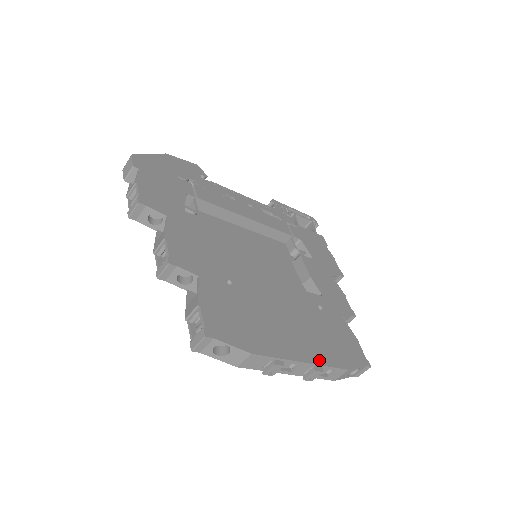
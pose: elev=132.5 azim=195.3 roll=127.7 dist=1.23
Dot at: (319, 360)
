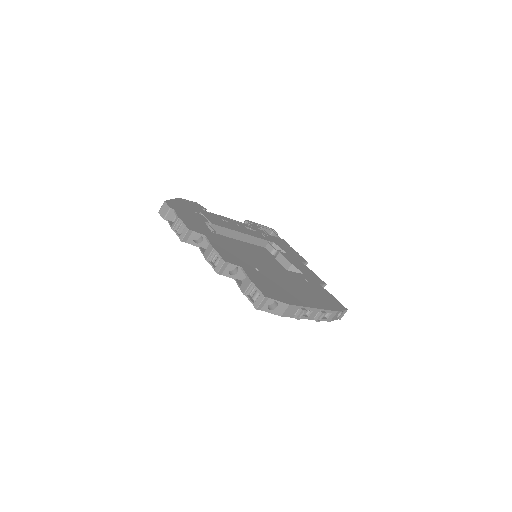
Dot at: (321, 307)
